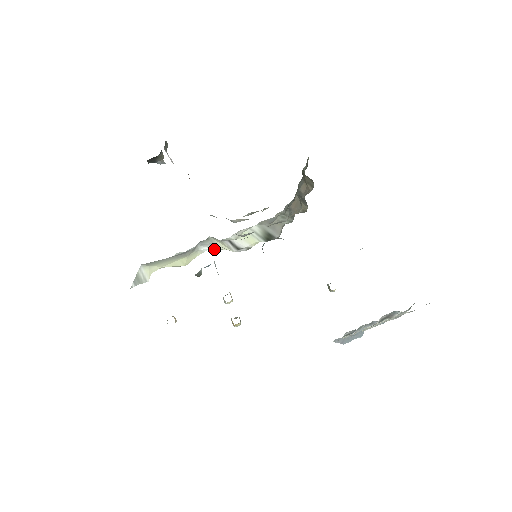
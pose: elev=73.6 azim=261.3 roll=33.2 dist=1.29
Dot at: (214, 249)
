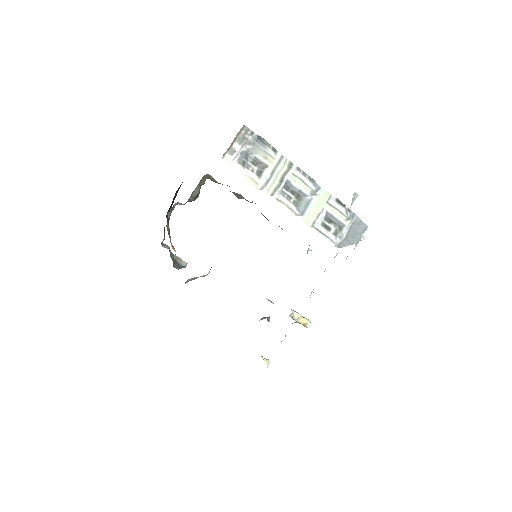
Dot at: occluded
